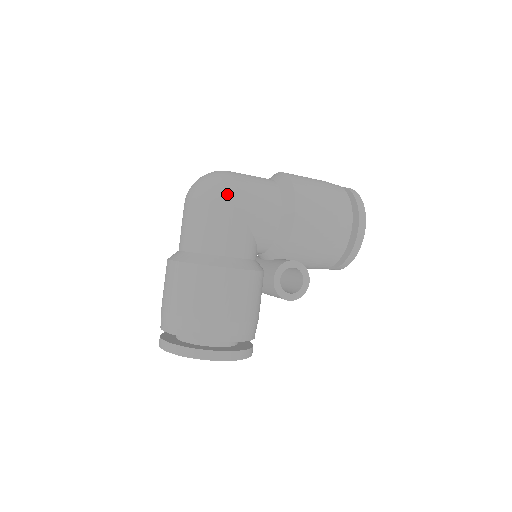
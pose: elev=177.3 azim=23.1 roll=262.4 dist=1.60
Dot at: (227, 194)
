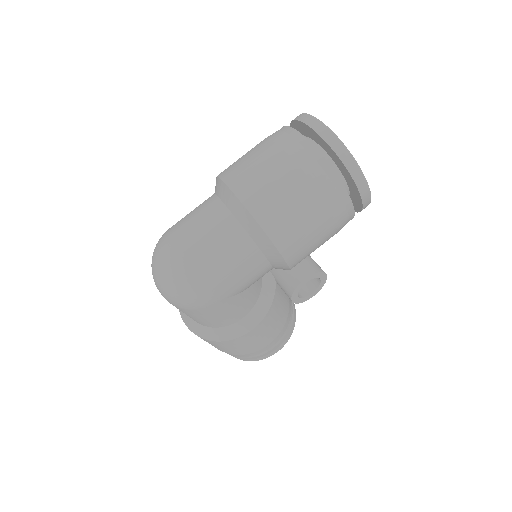
Dot at: (205, 299)
